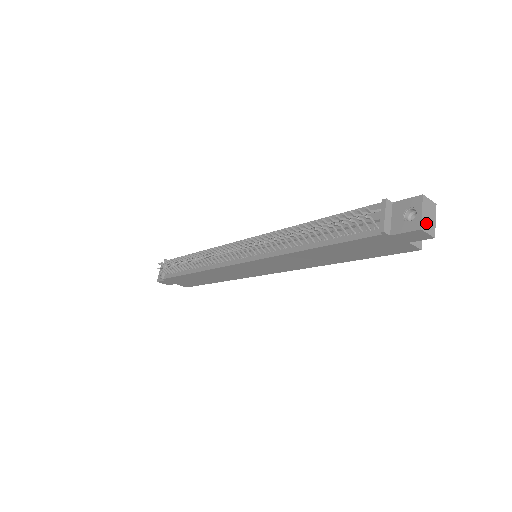
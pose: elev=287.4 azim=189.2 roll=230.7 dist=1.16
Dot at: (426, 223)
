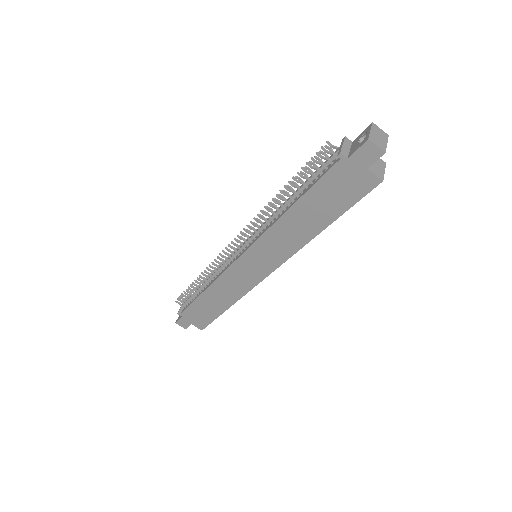
Dot at: (375, 139)
